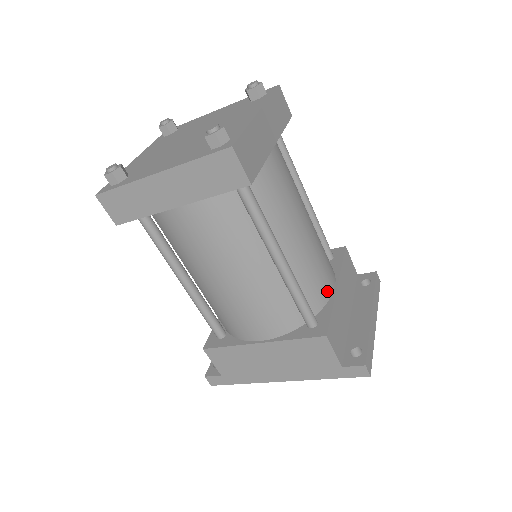
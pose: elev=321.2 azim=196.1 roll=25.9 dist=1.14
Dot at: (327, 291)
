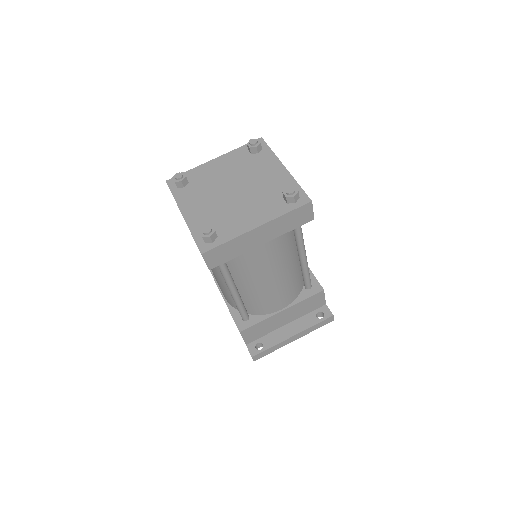
Dot at: (270, 310)
